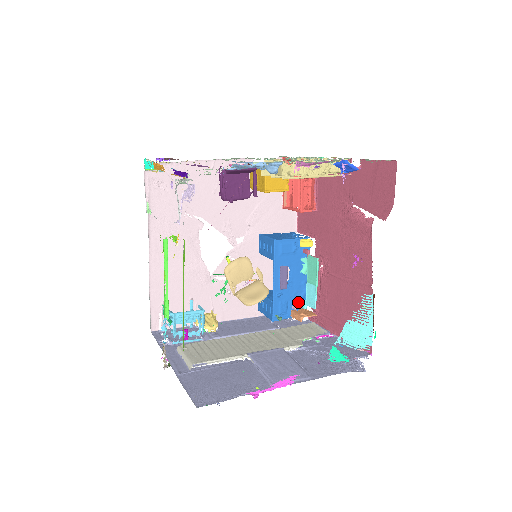
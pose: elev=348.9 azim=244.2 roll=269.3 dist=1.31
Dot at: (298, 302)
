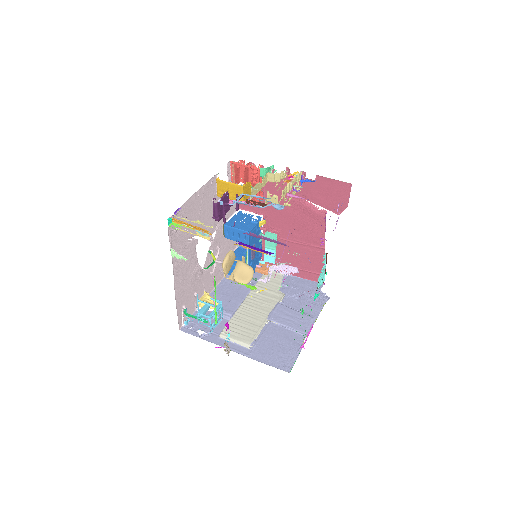
Dot at: (258, 261)
